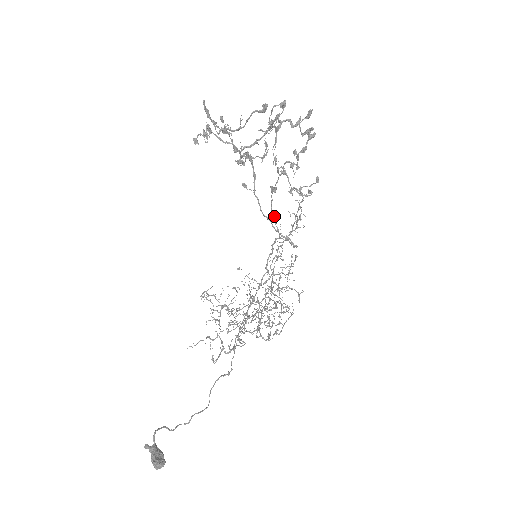
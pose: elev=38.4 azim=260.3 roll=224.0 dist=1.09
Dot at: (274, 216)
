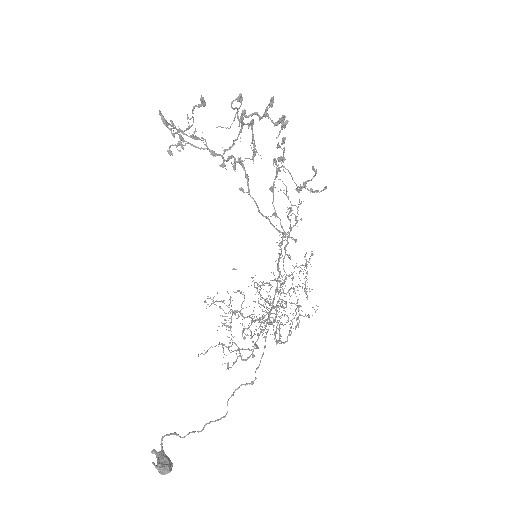
Dot at: (274, 214)
